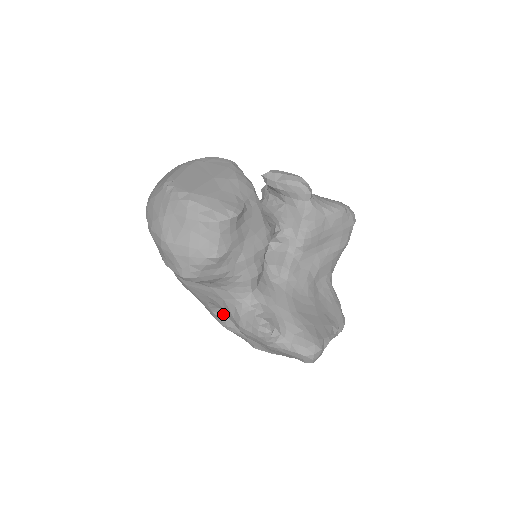
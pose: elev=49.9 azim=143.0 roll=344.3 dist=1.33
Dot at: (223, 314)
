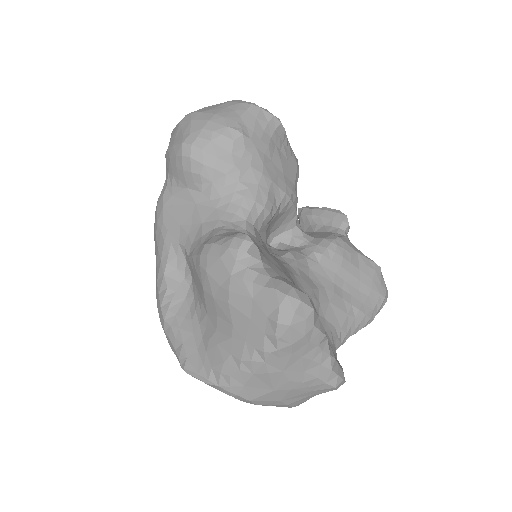
Dot at: (176, 285)
